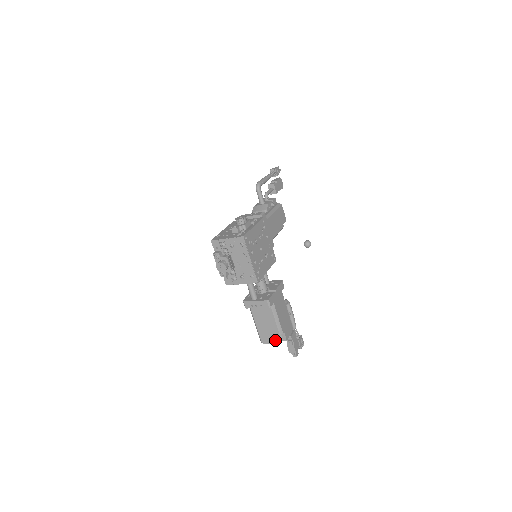
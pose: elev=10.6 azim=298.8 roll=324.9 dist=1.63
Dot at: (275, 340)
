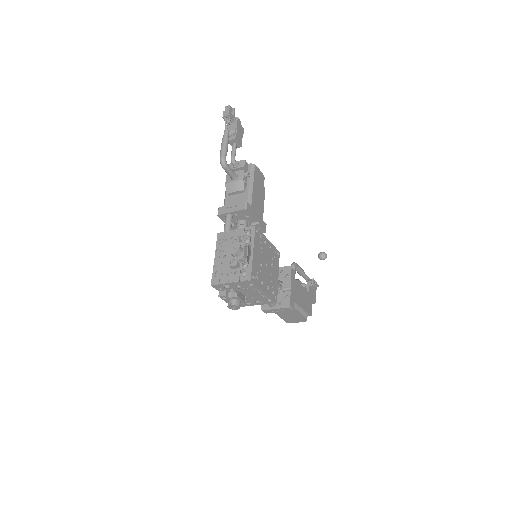
Dot at: (301, 320)
